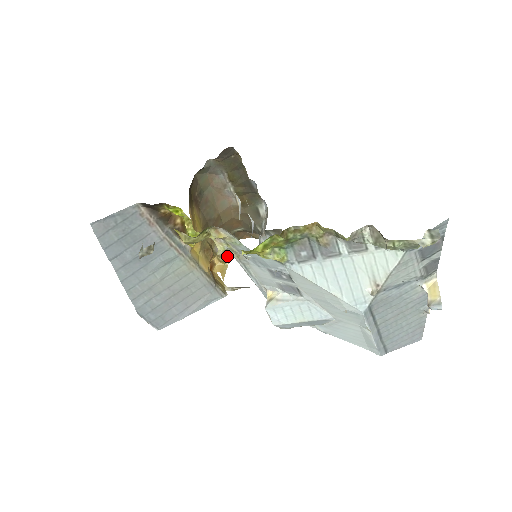
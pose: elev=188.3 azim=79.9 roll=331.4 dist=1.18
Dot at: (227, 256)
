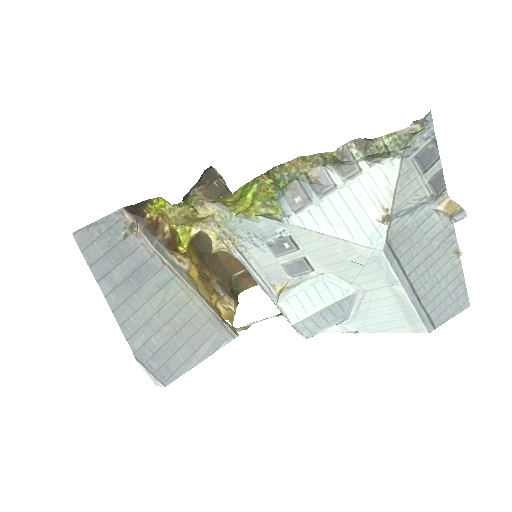
Dot at: (232, 302)
